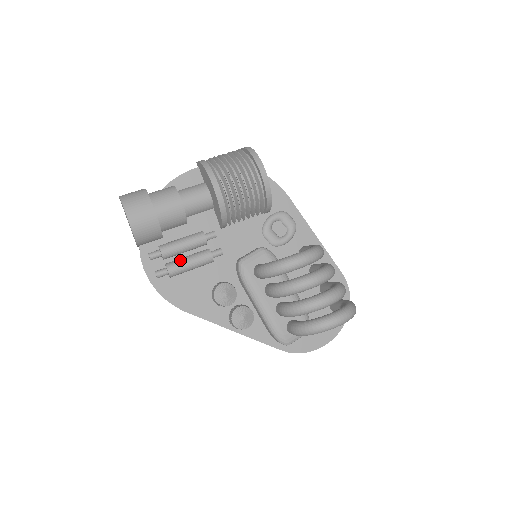
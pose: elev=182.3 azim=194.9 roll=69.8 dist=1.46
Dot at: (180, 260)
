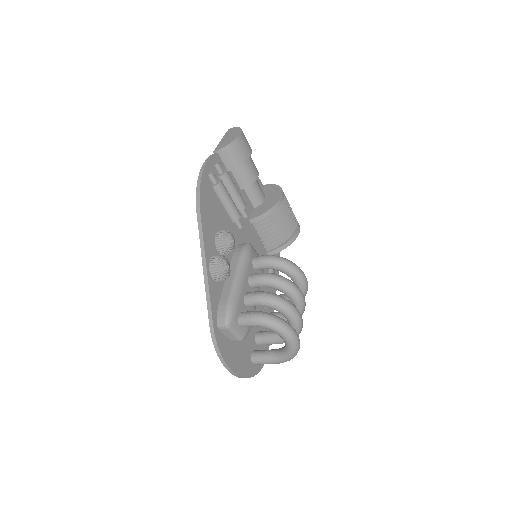
Dot at: occluded
